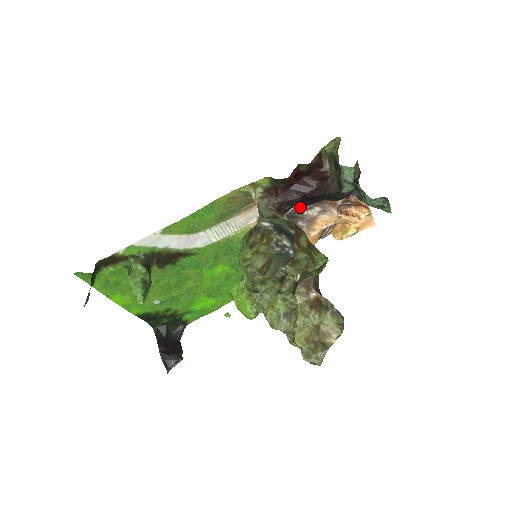
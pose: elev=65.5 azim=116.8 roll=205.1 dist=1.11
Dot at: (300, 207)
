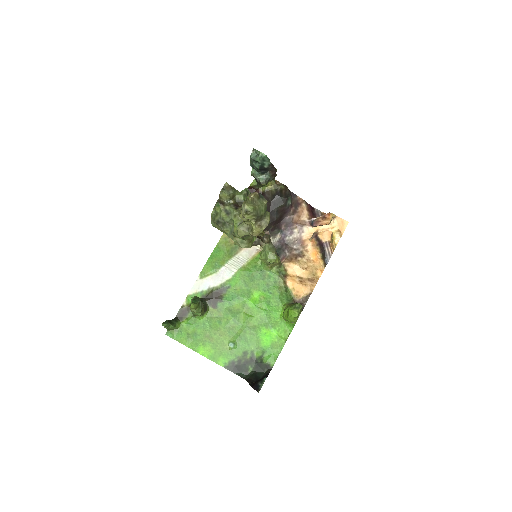
Dot at: (284, 236)
